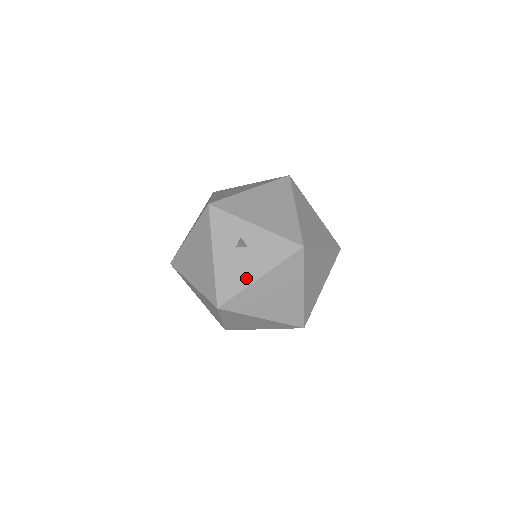
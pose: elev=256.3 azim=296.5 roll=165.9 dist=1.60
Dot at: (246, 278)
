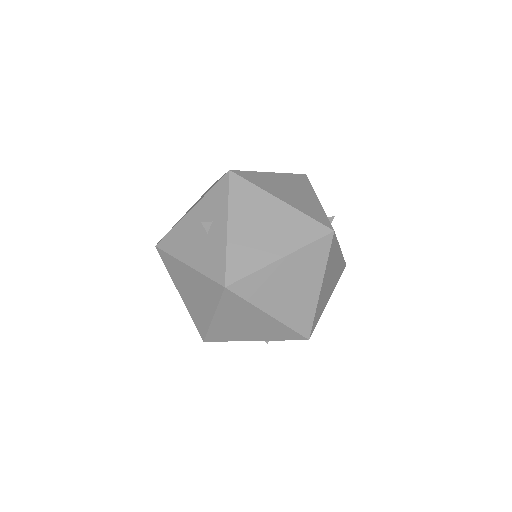
Dot at: (183, 252)
